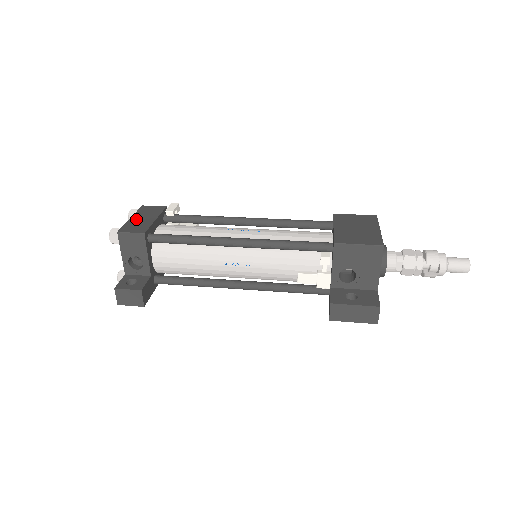
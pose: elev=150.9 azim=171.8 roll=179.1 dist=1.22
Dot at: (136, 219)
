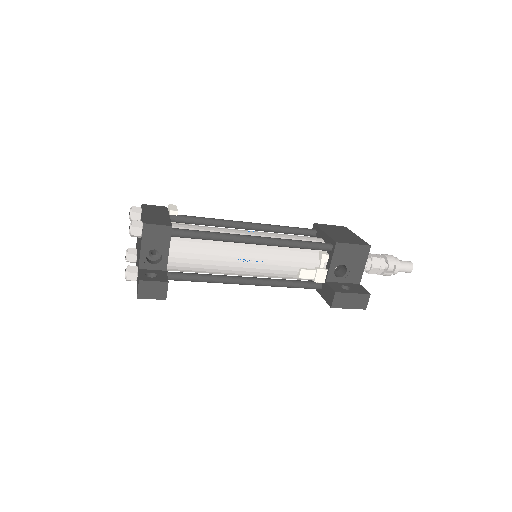
Dot at: (150, 214)
